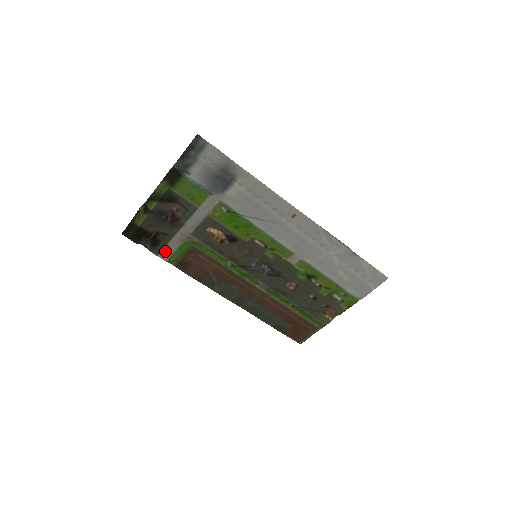
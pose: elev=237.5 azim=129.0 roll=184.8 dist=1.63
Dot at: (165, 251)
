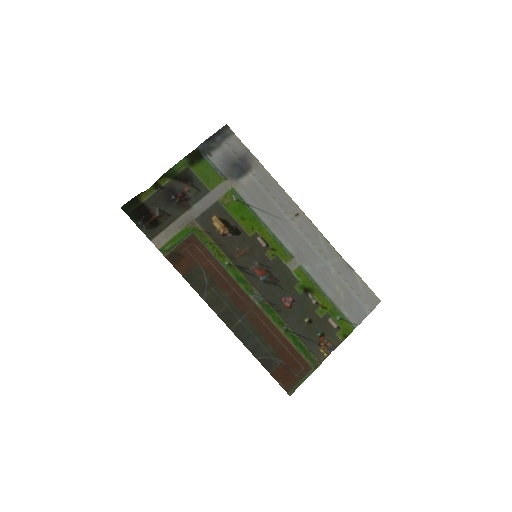
Dot at: (161, 236)
